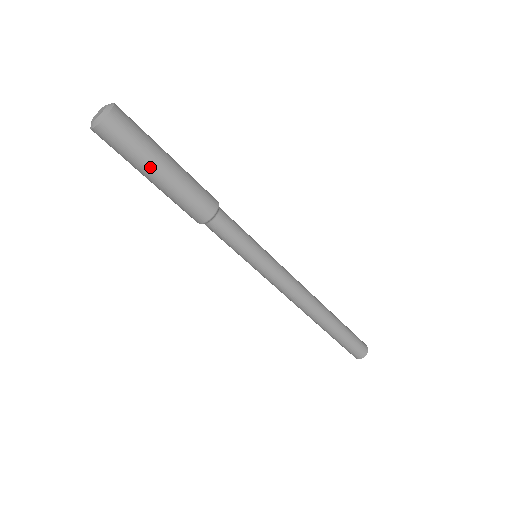
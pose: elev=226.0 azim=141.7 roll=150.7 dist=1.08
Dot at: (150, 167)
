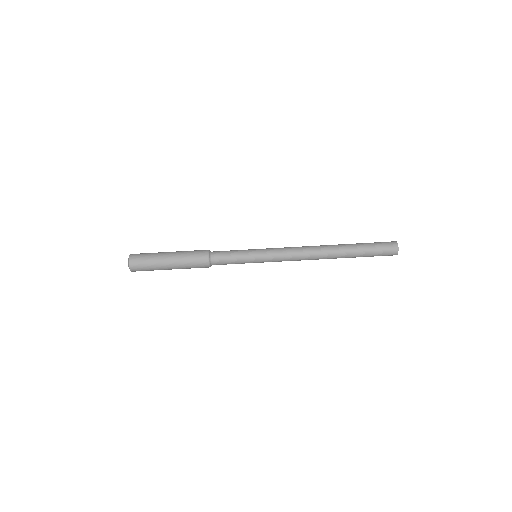
Dot at: (162, 256)
